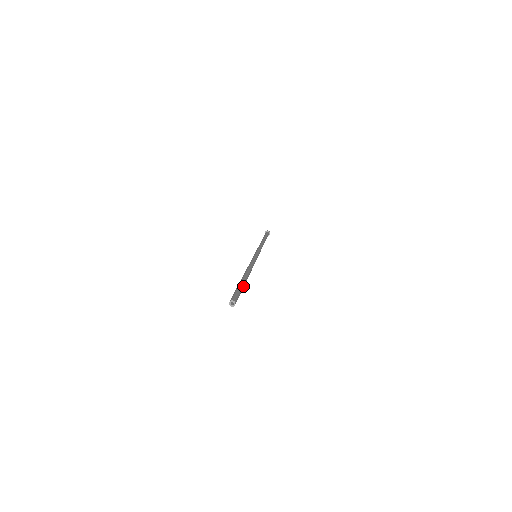
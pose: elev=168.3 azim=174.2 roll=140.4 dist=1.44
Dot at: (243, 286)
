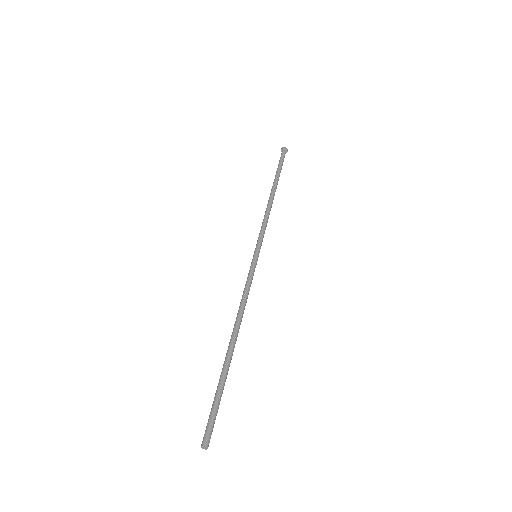
Dot at: (223, 383)
